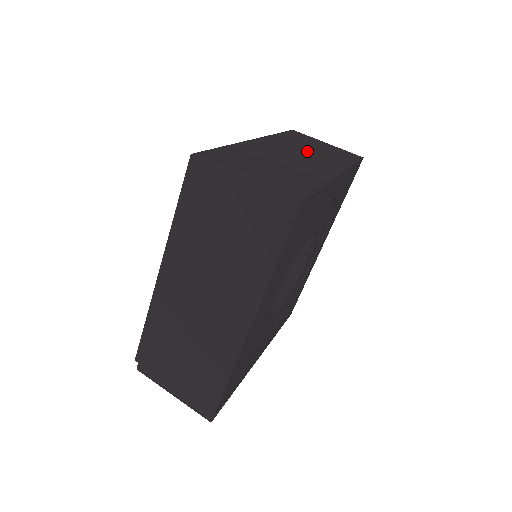
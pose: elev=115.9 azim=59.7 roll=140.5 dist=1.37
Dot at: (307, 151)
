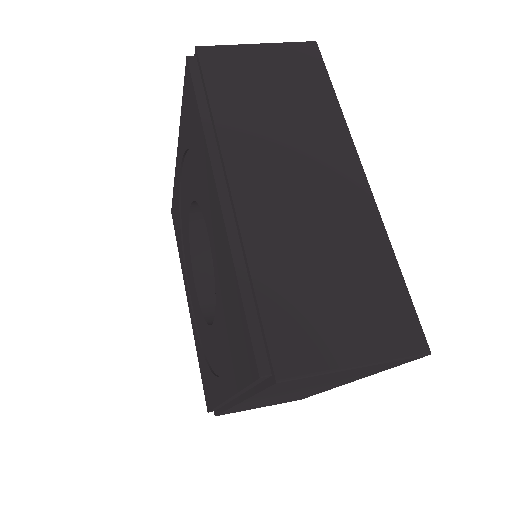
Dot at: occluded
